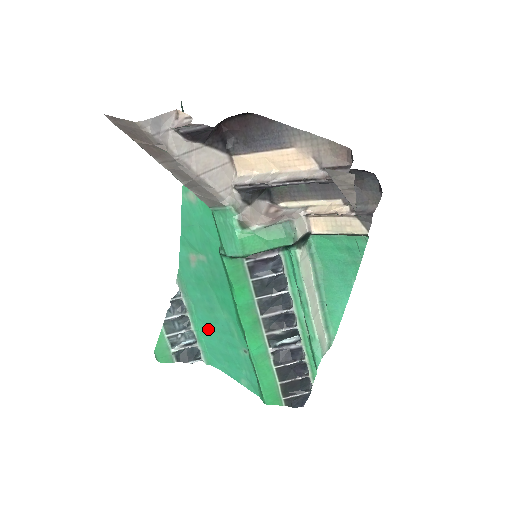
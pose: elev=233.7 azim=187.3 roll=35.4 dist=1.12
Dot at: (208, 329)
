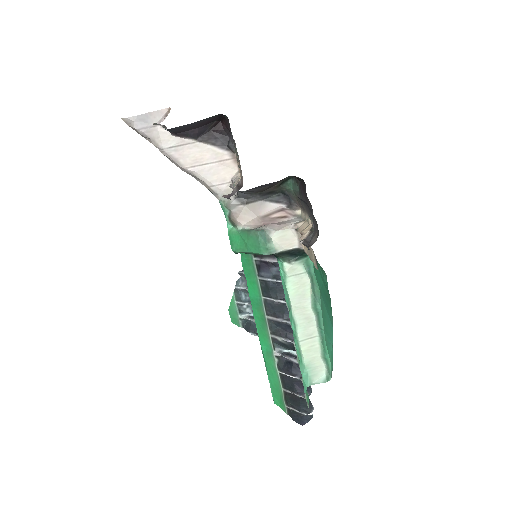
Dot at: occluded
